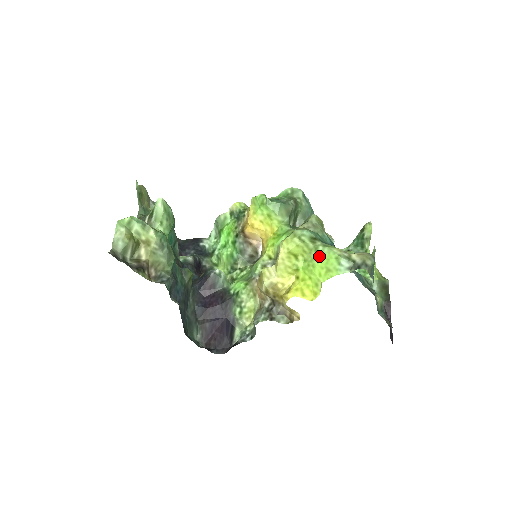
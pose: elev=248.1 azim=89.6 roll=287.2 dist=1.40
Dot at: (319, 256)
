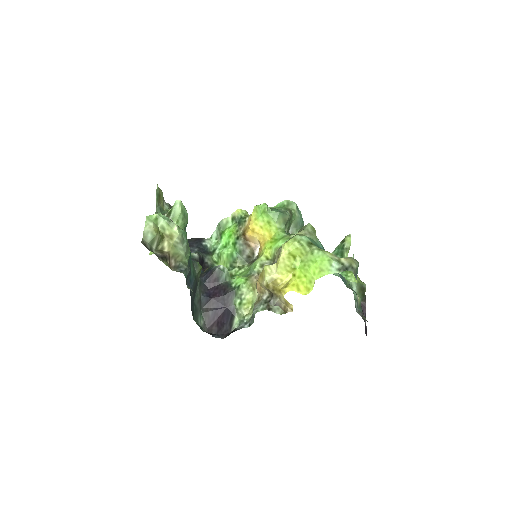
Dot at: (314, 258)
